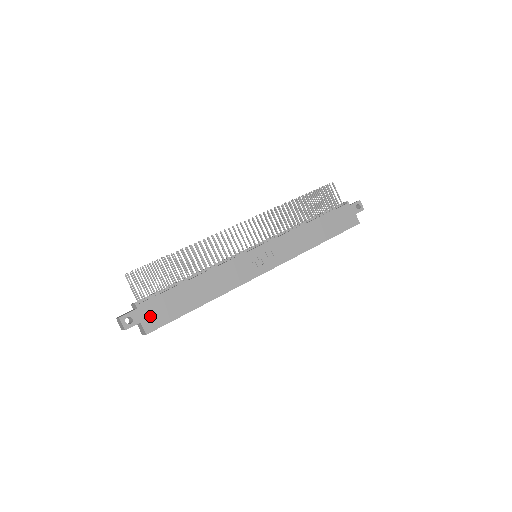
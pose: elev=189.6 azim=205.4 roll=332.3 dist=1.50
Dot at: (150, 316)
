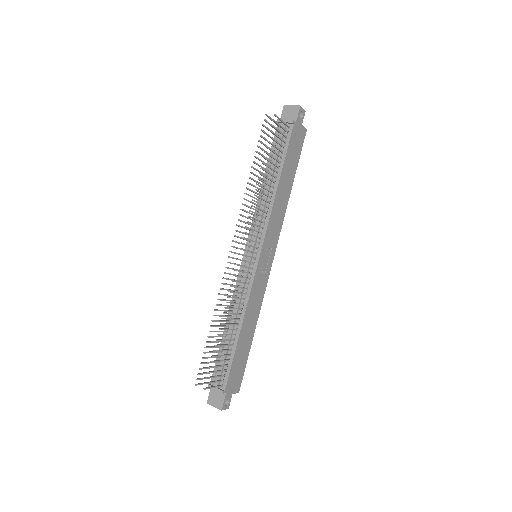
Dot at: (234, 384)
